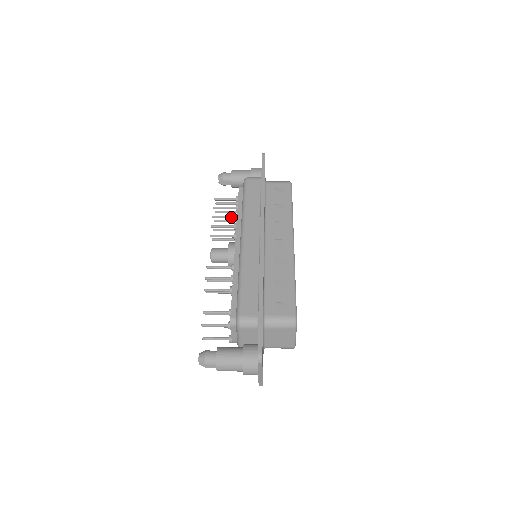
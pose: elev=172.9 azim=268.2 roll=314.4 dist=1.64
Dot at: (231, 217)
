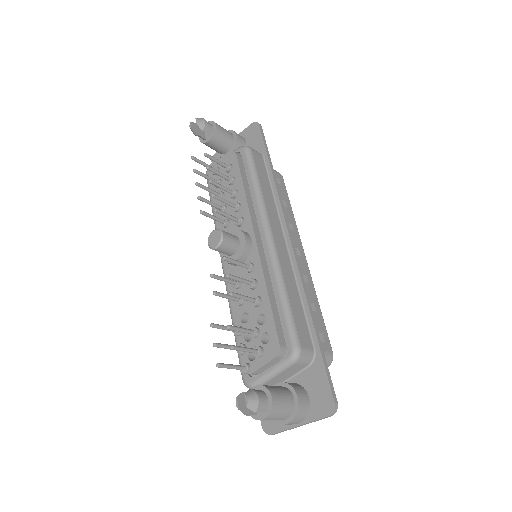
Dot at: (229, 191)
